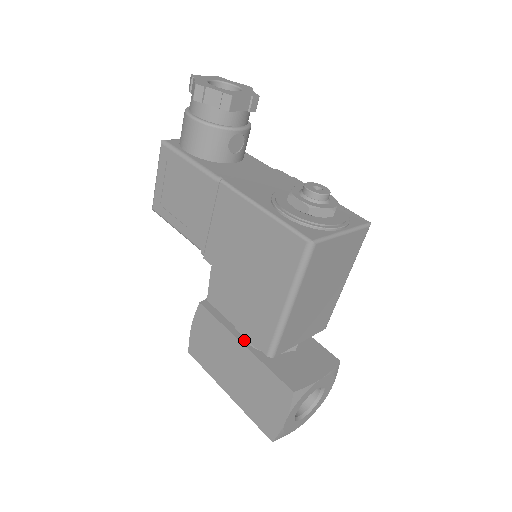
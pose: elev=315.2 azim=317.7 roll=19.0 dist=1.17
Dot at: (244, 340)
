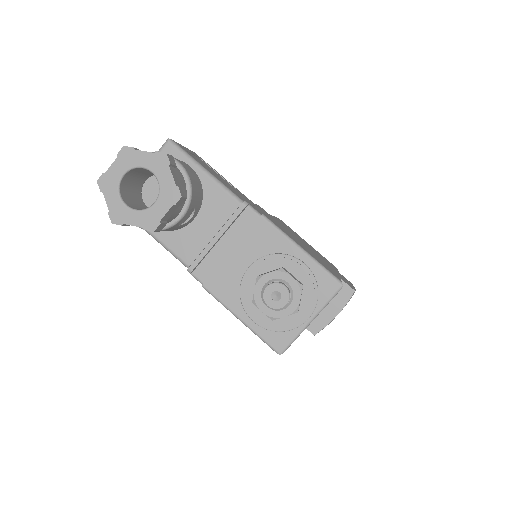
Dot at: occluded
